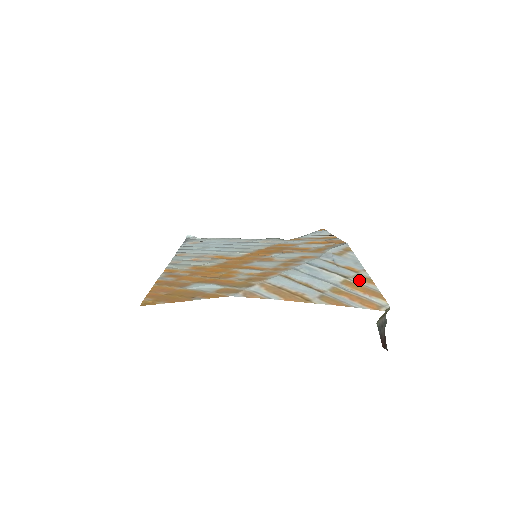
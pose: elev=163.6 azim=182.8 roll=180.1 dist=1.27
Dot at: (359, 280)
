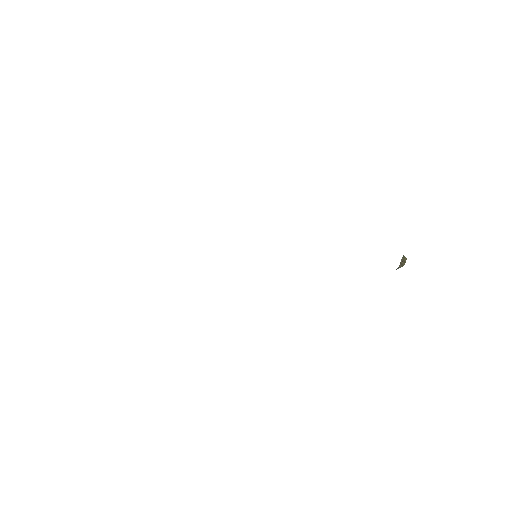
Dot at: occluded
